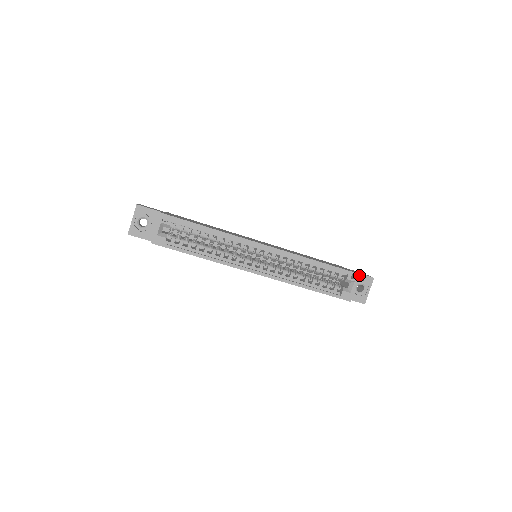
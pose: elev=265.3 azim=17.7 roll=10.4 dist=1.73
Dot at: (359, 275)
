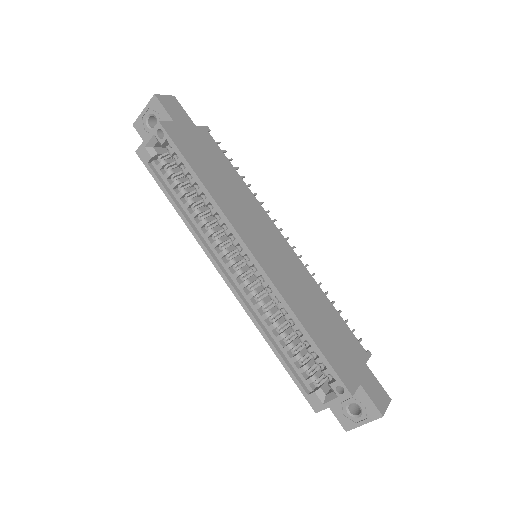
Dot at: (350, 396)
